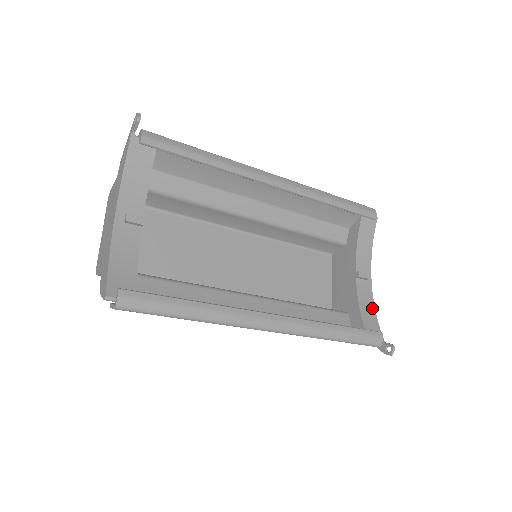
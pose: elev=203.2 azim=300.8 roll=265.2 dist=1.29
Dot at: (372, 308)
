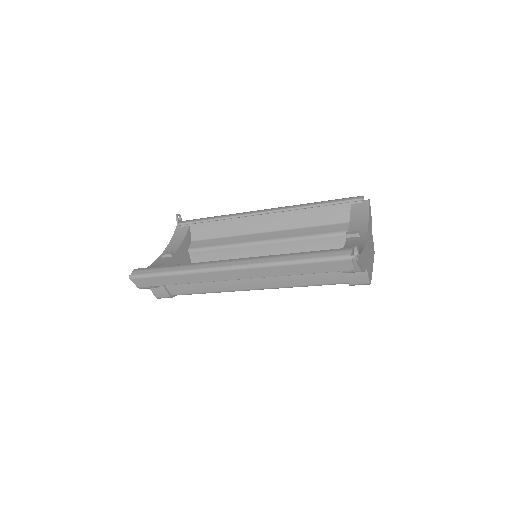
Dot at: (360, 247)
